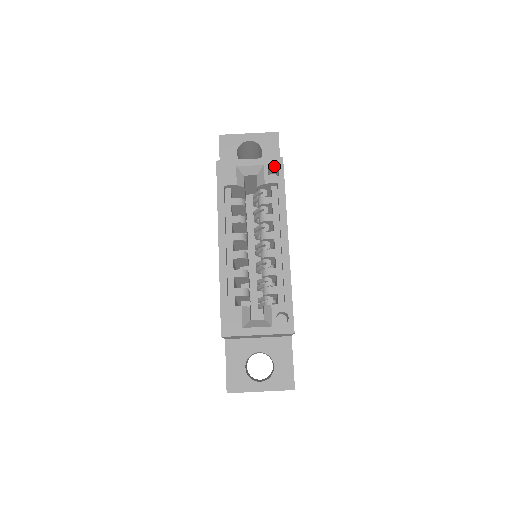
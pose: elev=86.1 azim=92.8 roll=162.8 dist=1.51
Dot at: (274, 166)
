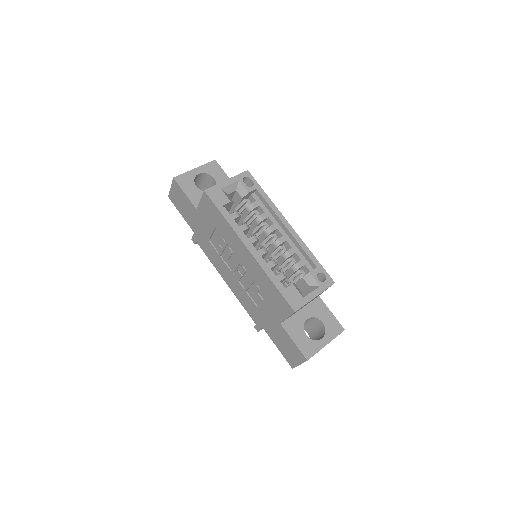
Dot at: (244, 179)
